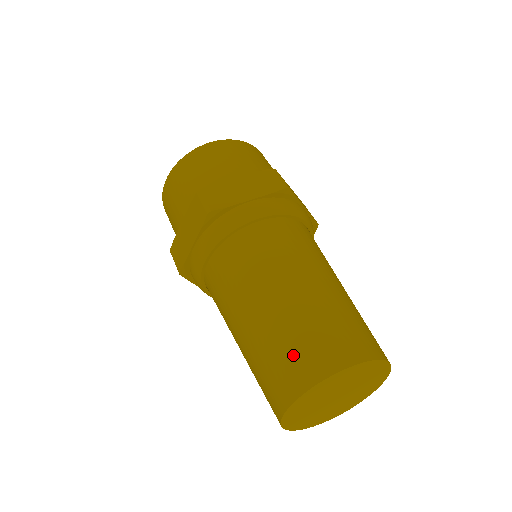
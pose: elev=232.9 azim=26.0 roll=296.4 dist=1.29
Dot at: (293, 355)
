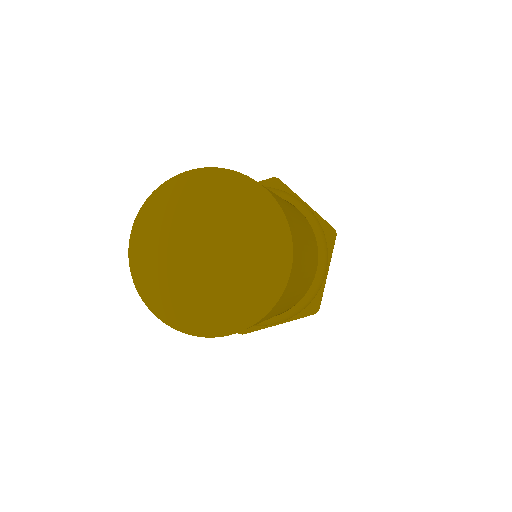
Dot at: occluded
